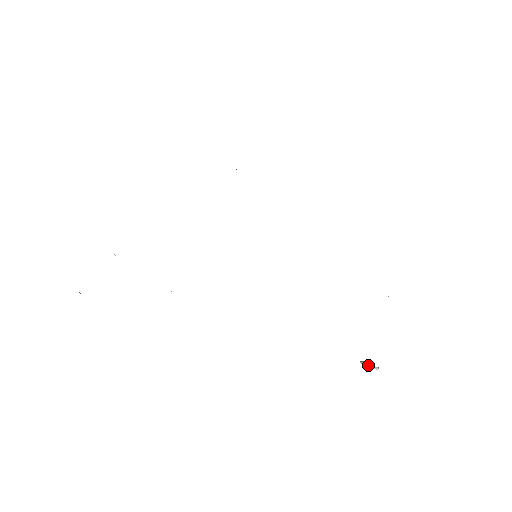
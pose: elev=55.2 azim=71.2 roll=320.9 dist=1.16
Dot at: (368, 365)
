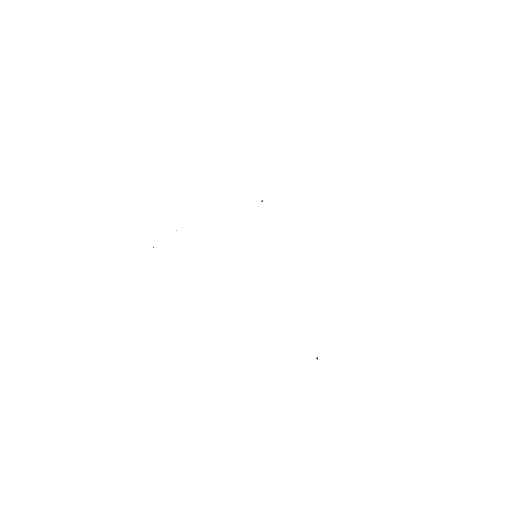
Dot at: occluded
